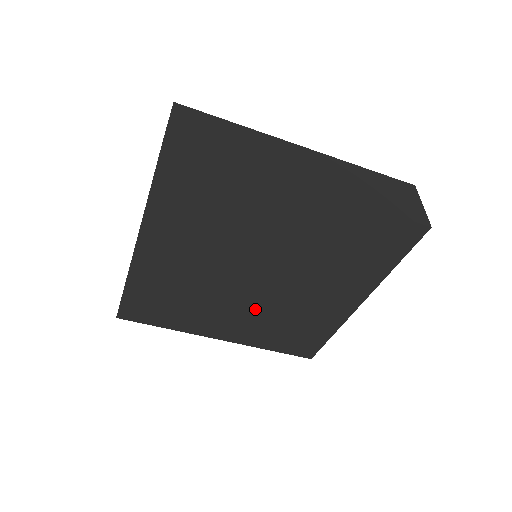
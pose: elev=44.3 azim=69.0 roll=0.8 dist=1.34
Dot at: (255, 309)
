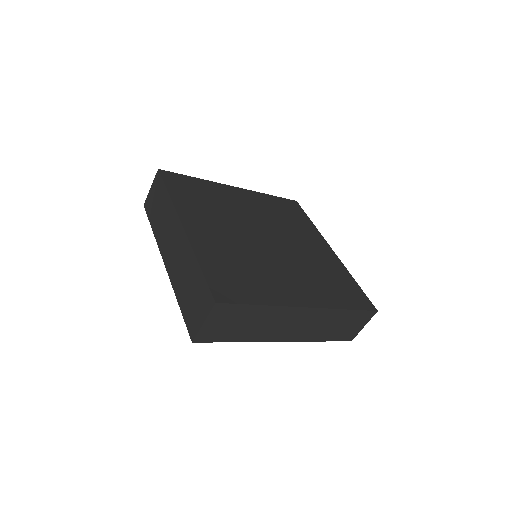
Dot at: occluded
